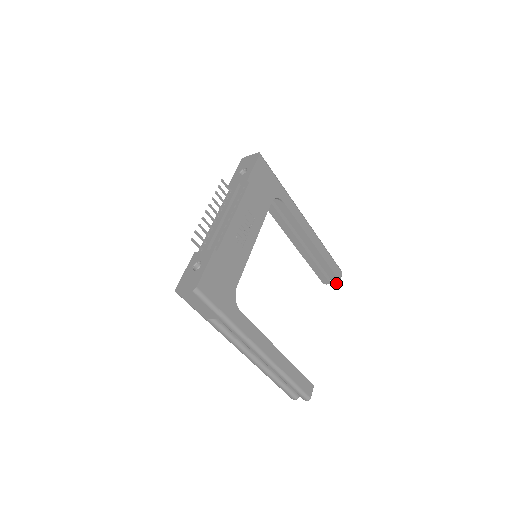
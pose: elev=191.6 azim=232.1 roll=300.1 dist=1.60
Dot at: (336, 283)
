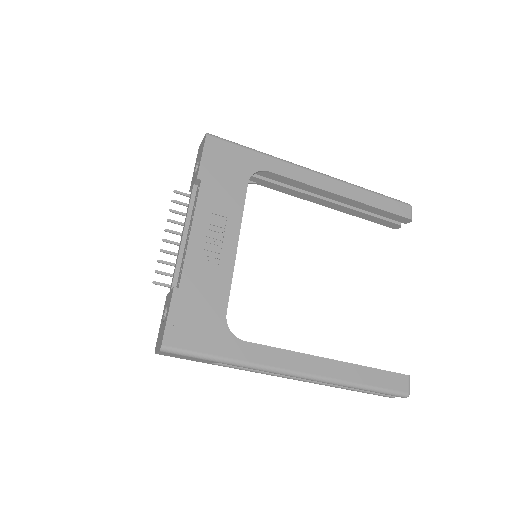
Dot at: occluded
